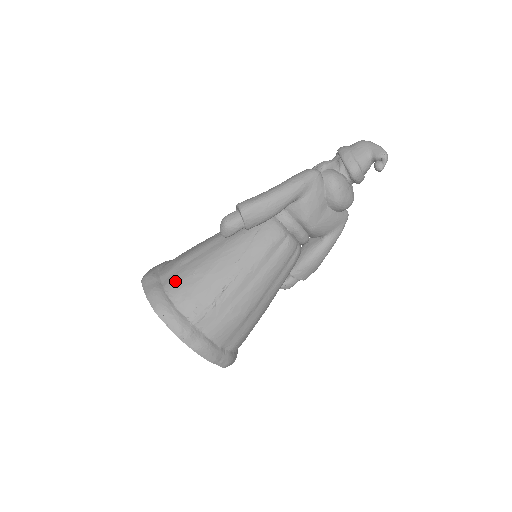
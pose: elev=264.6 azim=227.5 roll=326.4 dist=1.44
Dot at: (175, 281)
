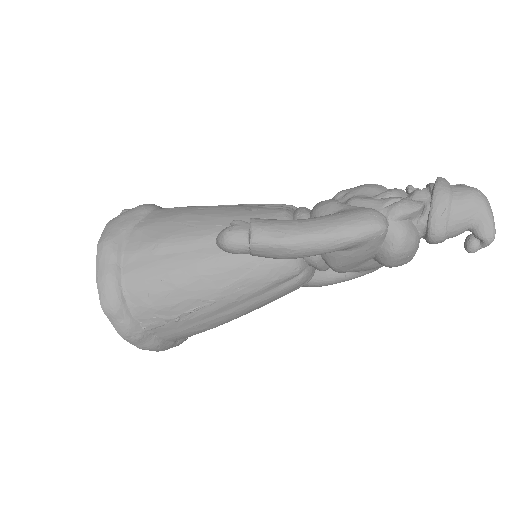
Dot at: (138, 276)
